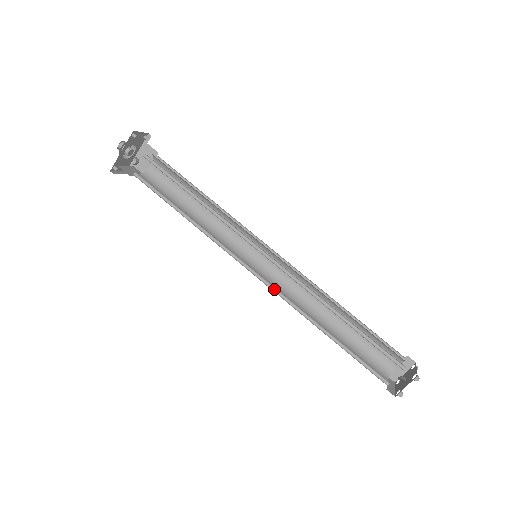
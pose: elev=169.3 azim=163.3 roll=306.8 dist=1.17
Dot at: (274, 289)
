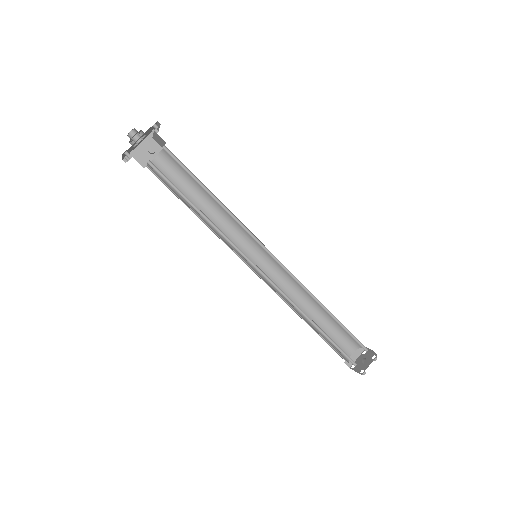
Dot at: (273, 285)
